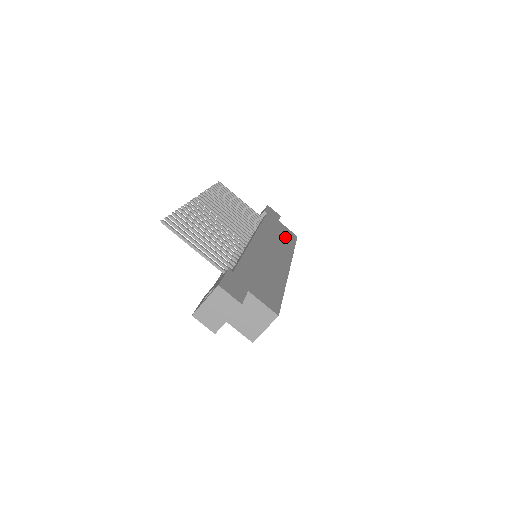
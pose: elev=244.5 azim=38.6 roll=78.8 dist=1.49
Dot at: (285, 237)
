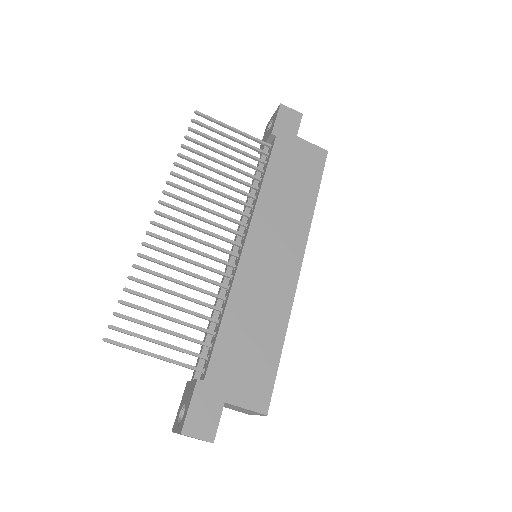
Dot at: (303, 180)
